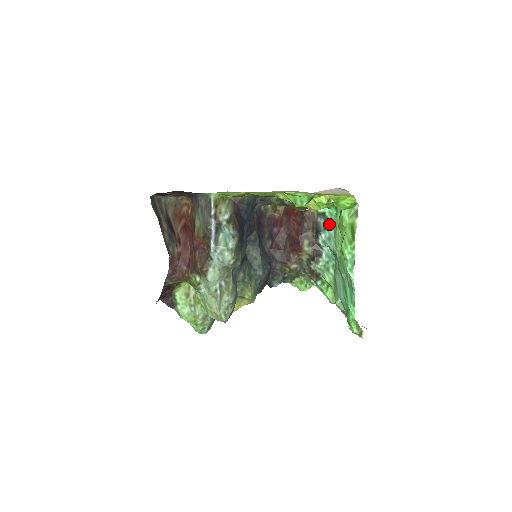
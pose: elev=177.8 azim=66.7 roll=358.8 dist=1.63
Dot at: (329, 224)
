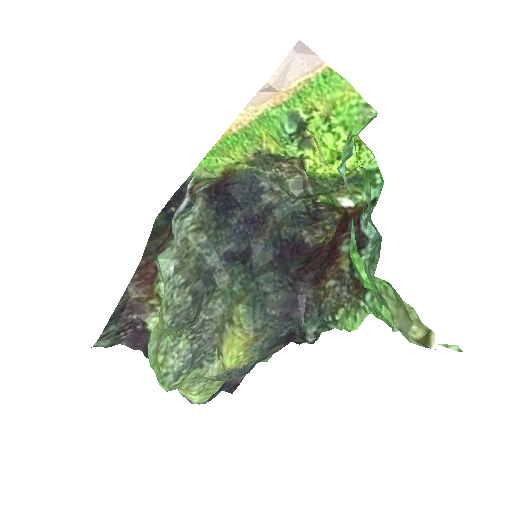
Dot at: (376, 201)
